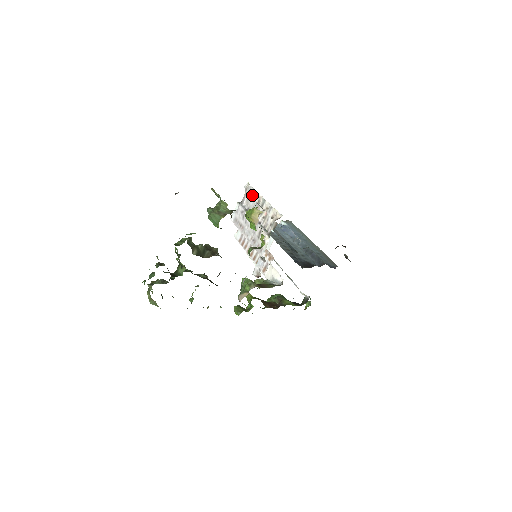
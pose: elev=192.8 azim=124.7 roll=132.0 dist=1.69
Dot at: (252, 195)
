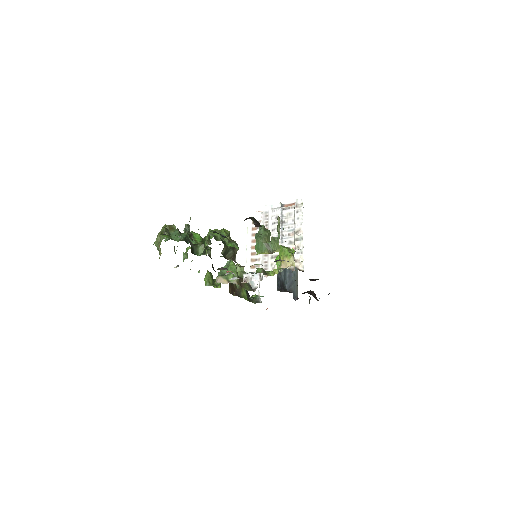
Dot at: (297, 219)
